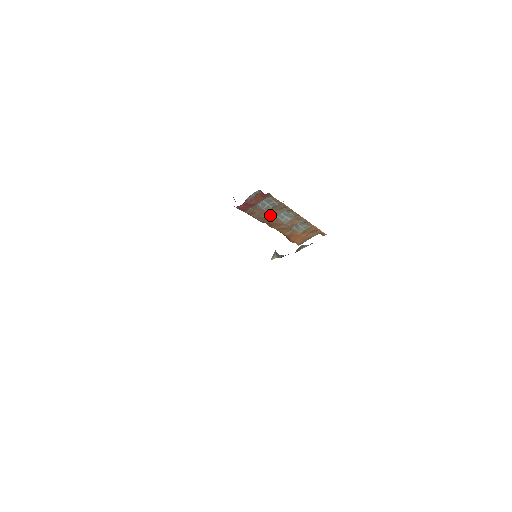
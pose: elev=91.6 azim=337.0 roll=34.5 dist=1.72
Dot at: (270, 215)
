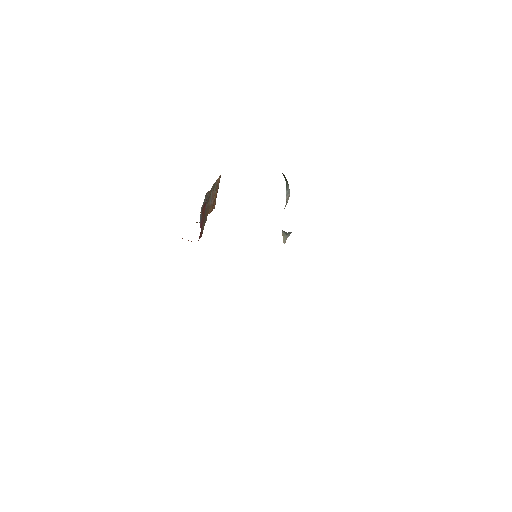
Dot at: (206, 213)
